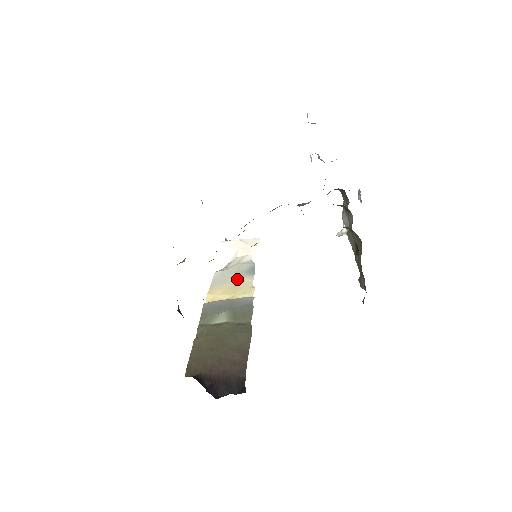
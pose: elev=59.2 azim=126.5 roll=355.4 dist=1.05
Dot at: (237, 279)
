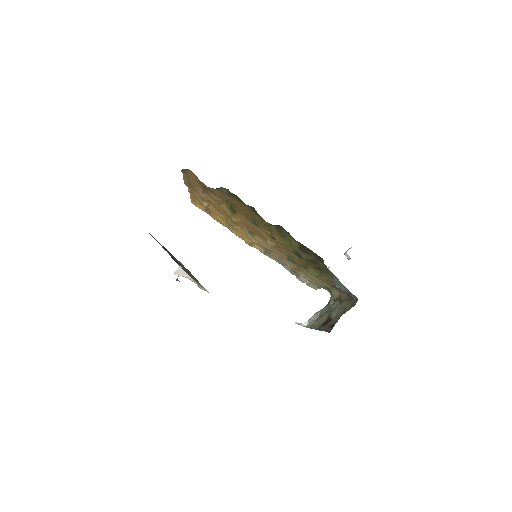
Dot at: occluded
